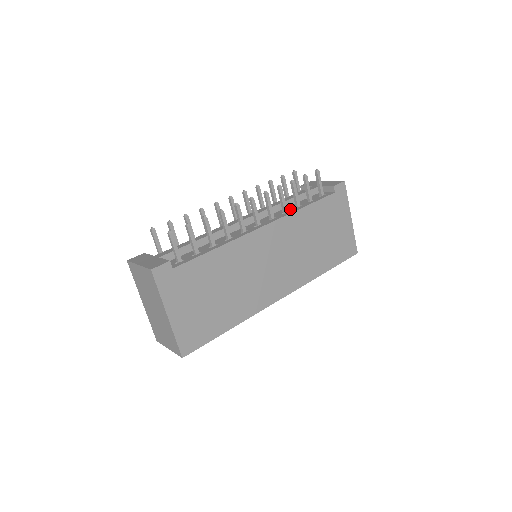
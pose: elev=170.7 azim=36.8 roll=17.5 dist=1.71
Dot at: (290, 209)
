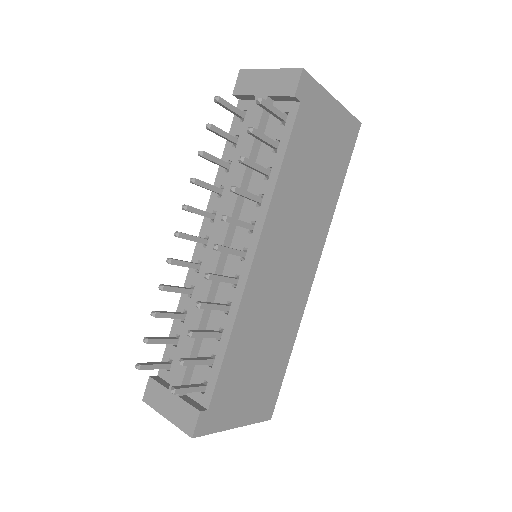
Dot at: (261, 186)
